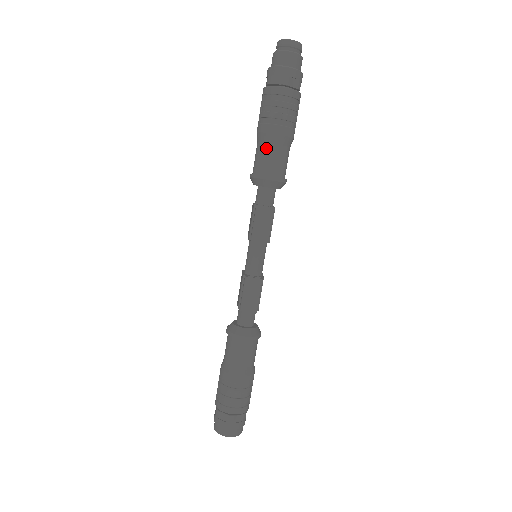
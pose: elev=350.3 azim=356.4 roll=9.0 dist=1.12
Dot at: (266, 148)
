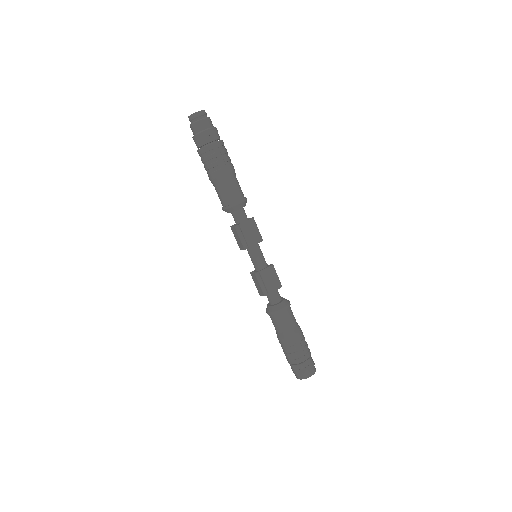
Dot at: occluded
